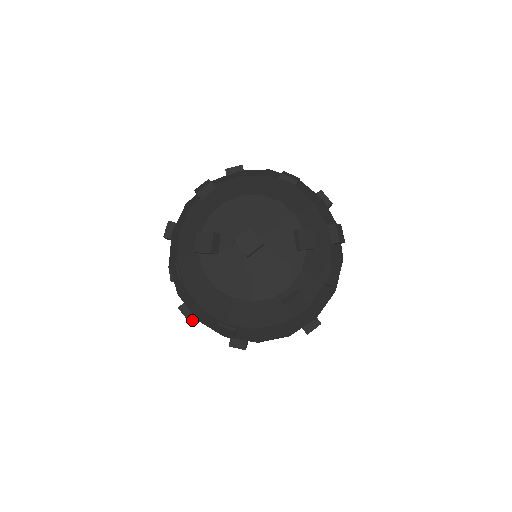
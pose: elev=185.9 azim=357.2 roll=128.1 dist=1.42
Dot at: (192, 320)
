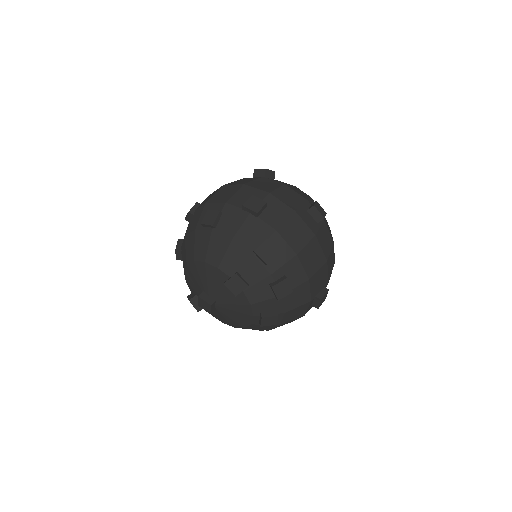
Dot at: occluded
